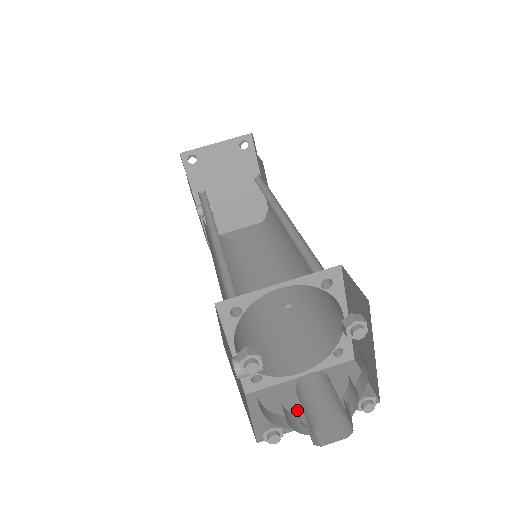
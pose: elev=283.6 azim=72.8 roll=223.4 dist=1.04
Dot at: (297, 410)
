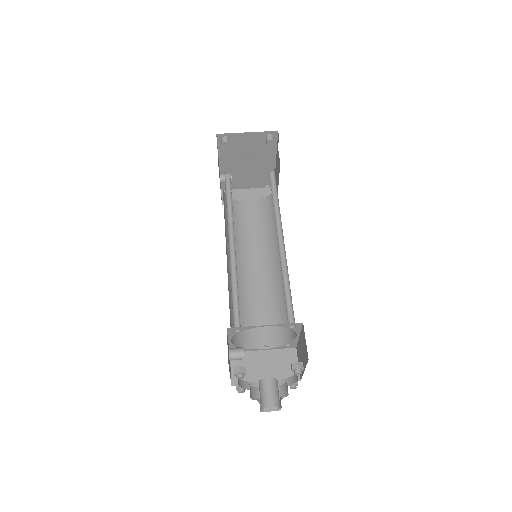
Dot at: (256, 372)
